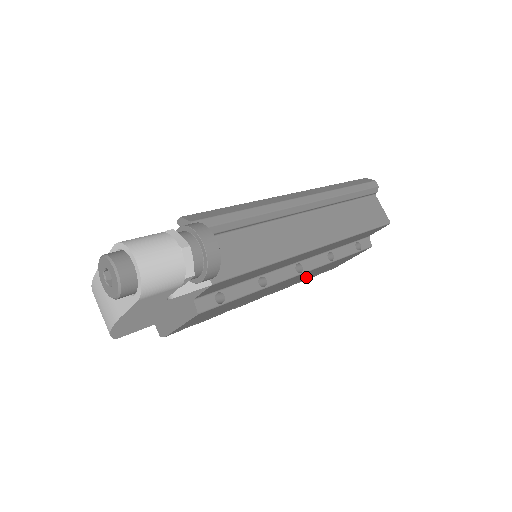
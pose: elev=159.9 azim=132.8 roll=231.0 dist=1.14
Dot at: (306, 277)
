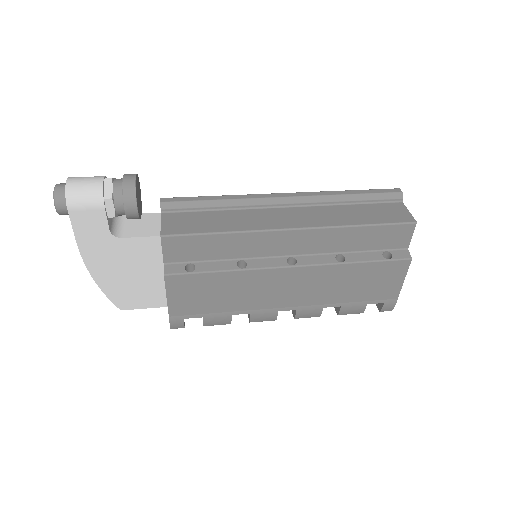
Dot at: (335, 295)
